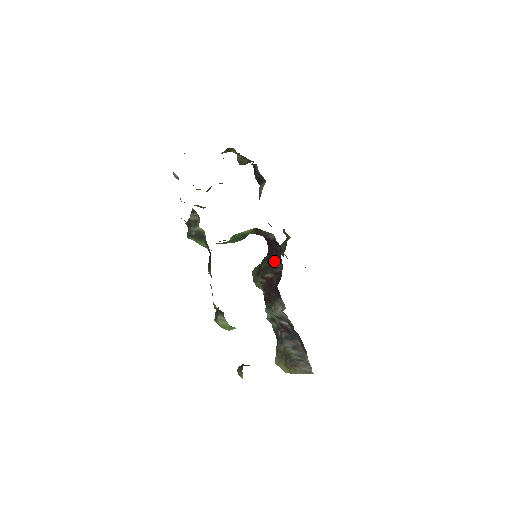
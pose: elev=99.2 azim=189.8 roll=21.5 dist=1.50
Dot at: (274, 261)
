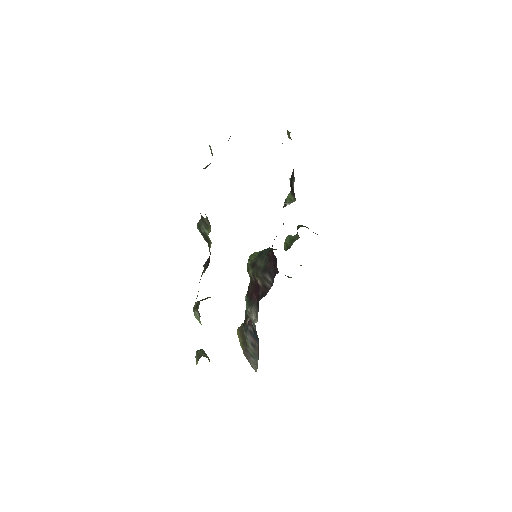
Dot at: (269, 272)
